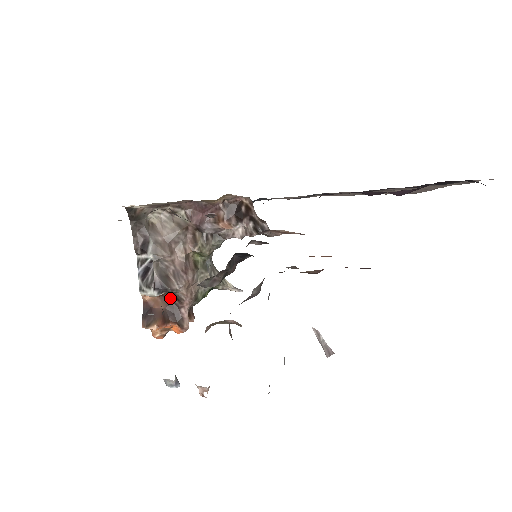
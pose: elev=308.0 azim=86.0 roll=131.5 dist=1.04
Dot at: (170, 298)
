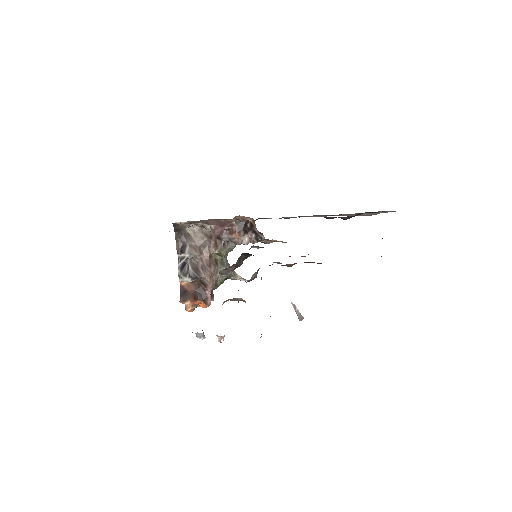
Dot at: (199, 284)
